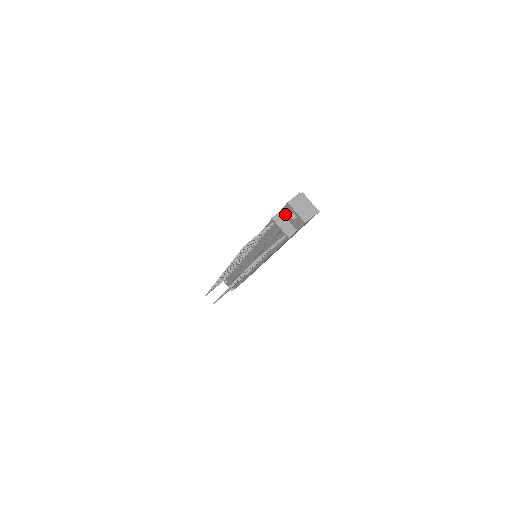
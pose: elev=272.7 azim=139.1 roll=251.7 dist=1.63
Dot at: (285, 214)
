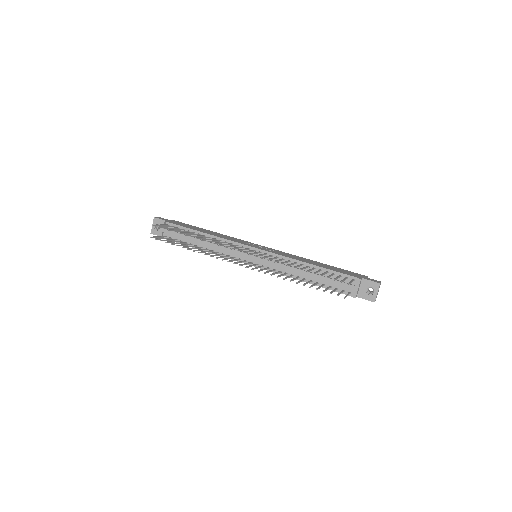
Dot at: (364, 283)
